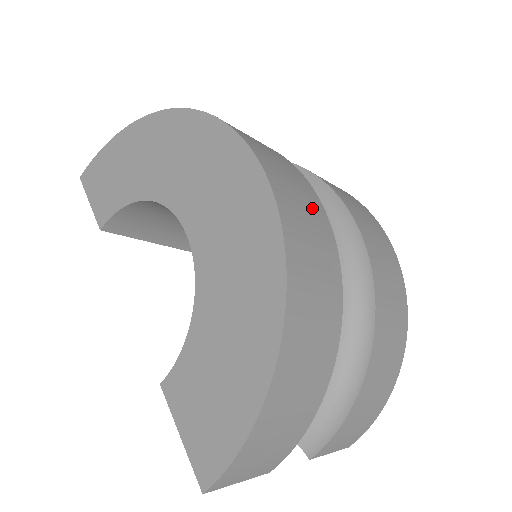
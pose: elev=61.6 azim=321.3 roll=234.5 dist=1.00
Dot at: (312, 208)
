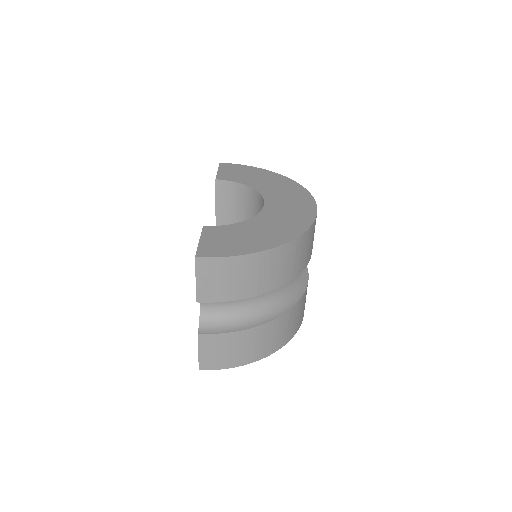
Dot at: occluded
